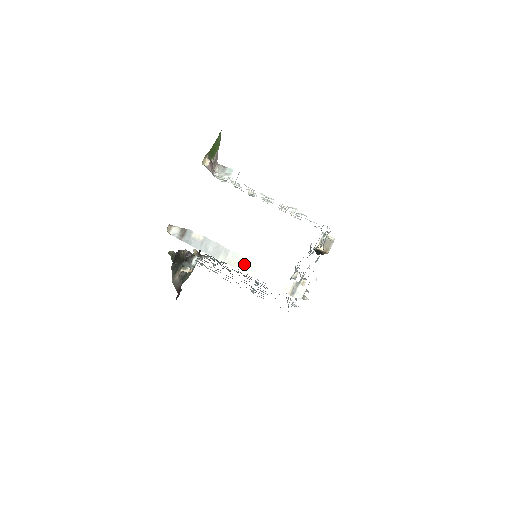
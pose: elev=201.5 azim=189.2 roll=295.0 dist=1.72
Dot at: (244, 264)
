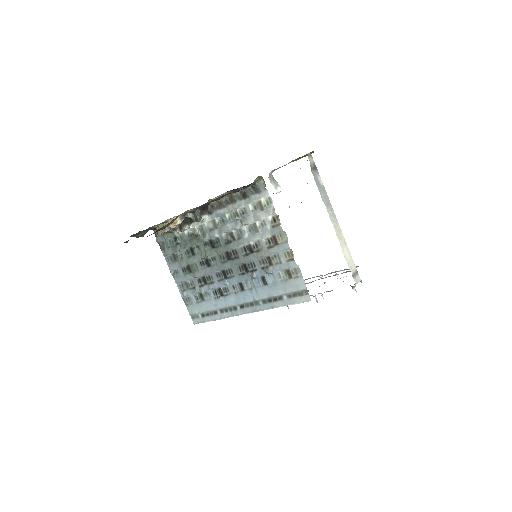
Dot at: (337, 227)
